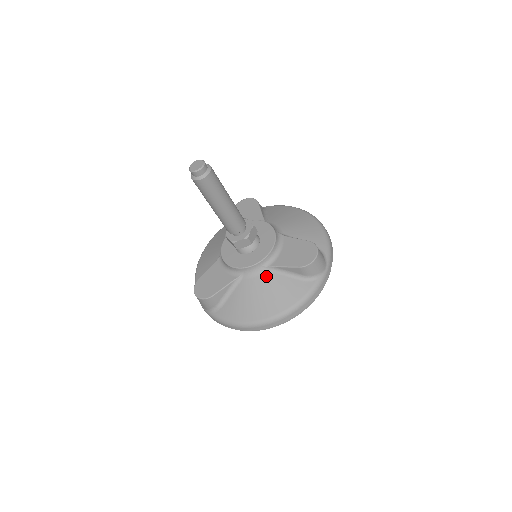
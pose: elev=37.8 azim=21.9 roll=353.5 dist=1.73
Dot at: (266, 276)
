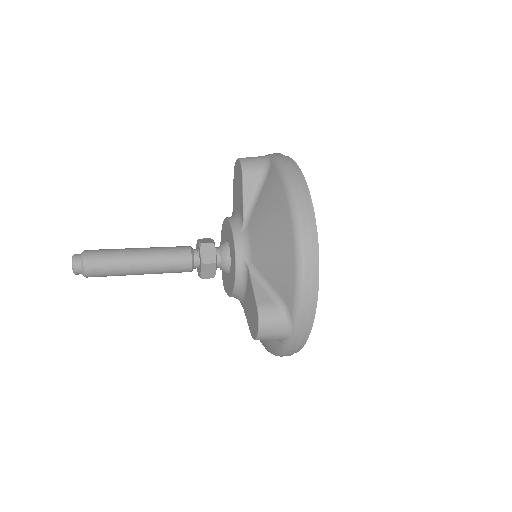
Dot at: occluded
